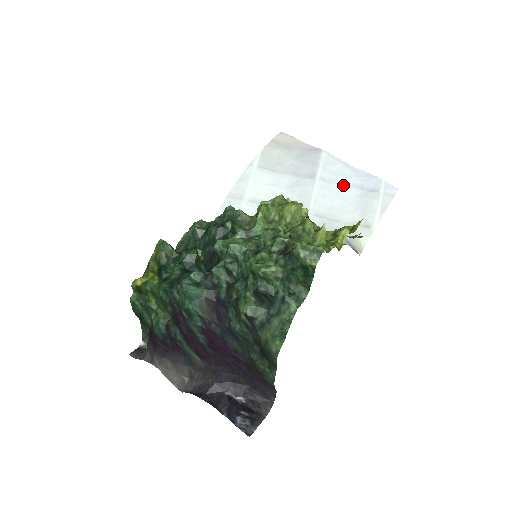
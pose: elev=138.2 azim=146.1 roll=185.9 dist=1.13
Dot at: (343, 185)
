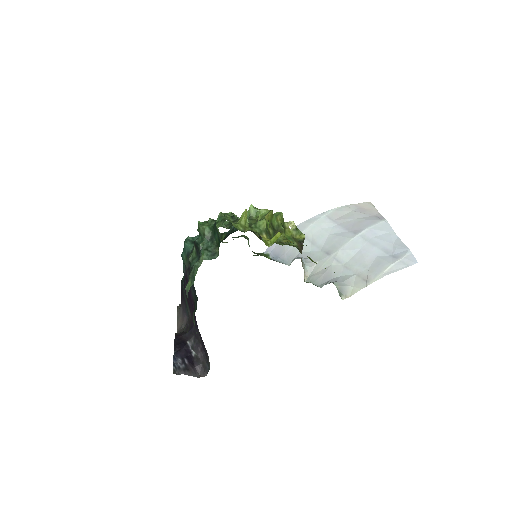
Dot at: (374, 245)
